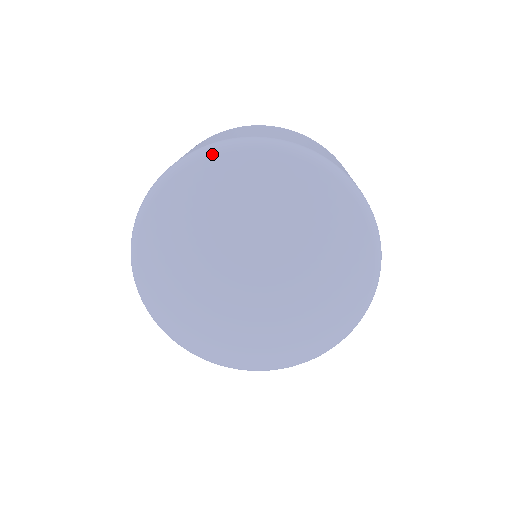
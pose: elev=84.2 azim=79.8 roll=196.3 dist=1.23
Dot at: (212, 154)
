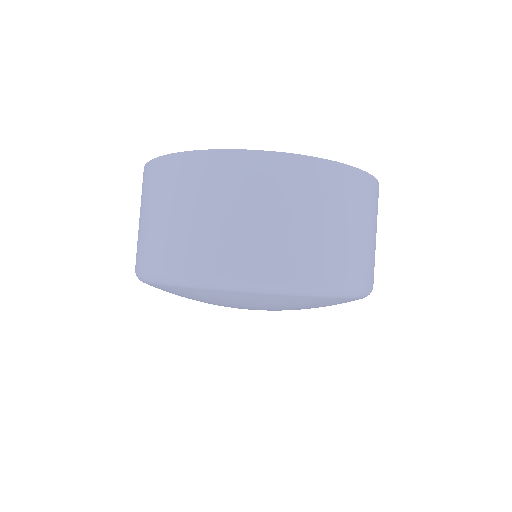
Dot at: (209, 289)
